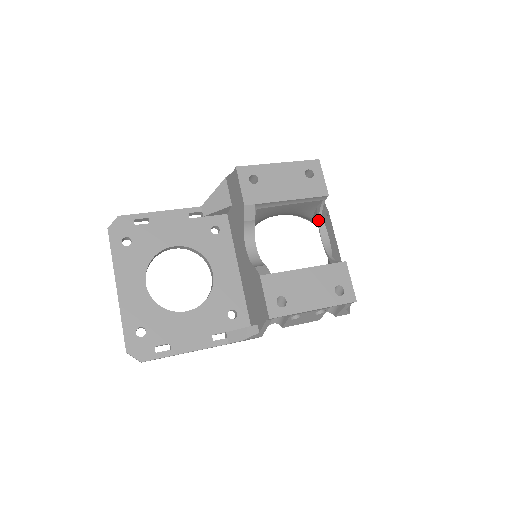
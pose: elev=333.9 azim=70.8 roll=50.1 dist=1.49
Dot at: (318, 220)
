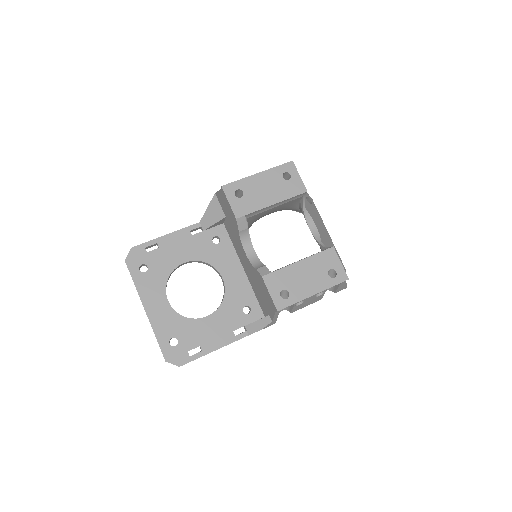
Dot at: (303, 213)
